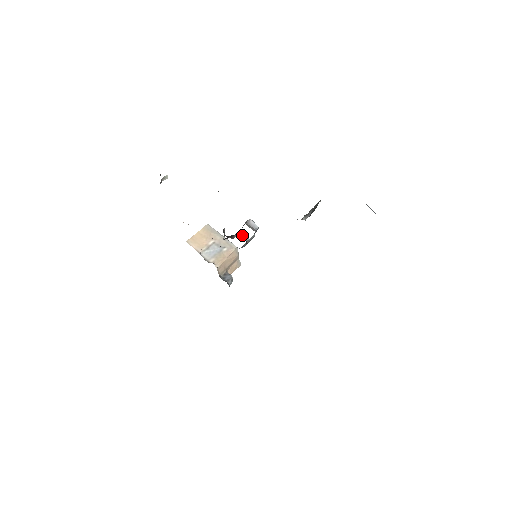
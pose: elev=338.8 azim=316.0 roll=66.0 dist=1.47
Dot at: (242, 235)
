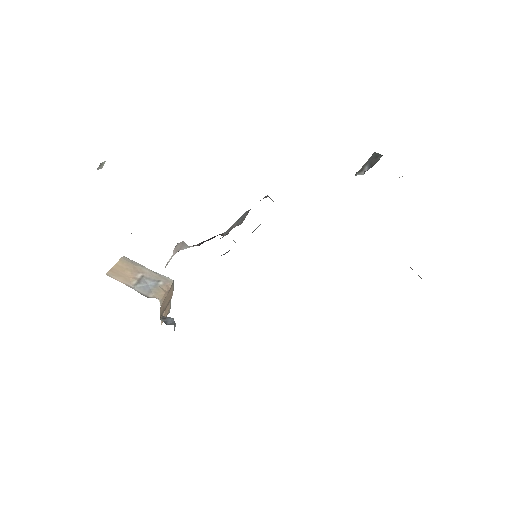
Dot at: occluded
